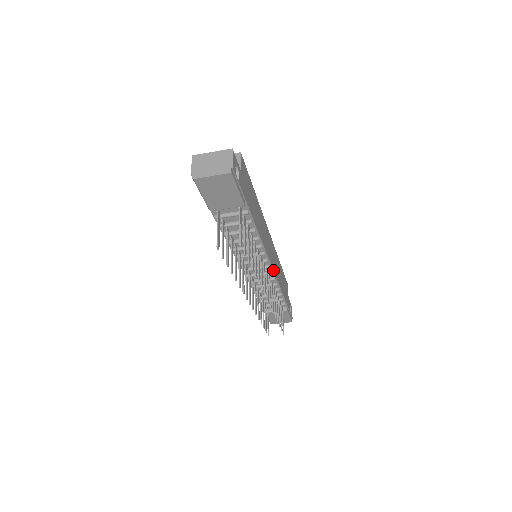
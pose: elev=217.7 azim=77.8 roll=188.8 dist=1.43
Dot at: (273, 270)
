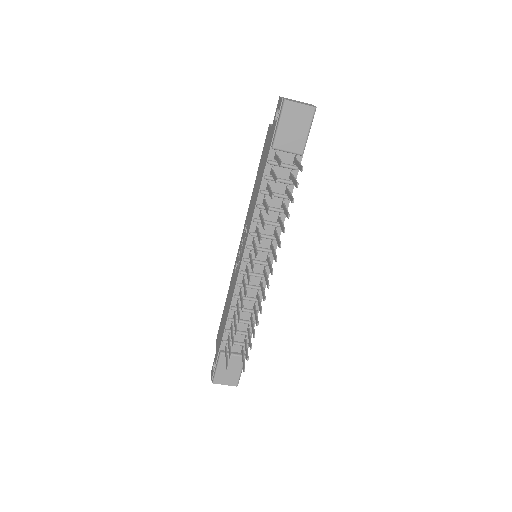
Dot at: occluded
